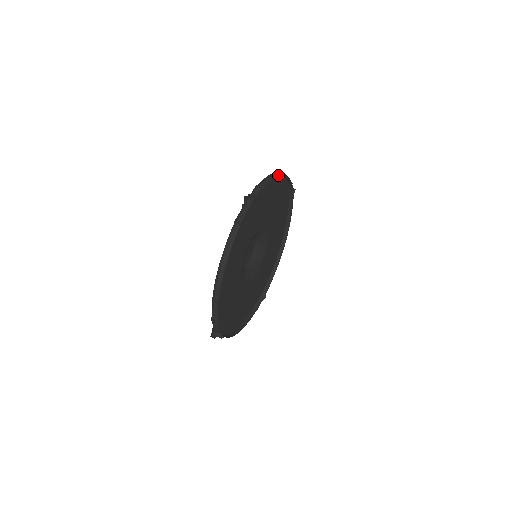
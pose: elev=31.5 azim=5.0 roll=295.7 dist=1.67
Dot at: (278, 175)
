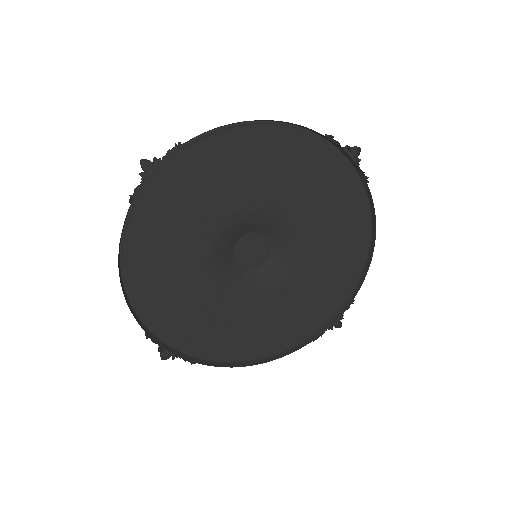
Dot at: (371, 239)
